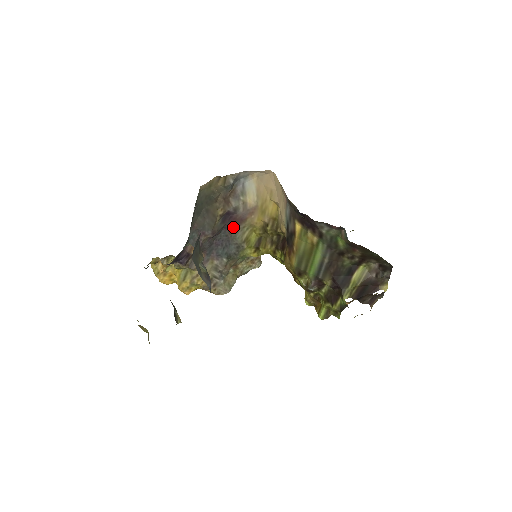
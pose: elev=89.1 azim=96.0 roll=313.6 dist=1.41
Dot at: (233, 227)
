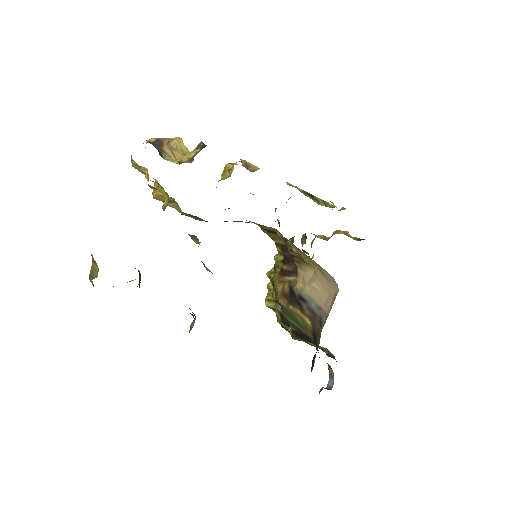
Dot at: occluded
